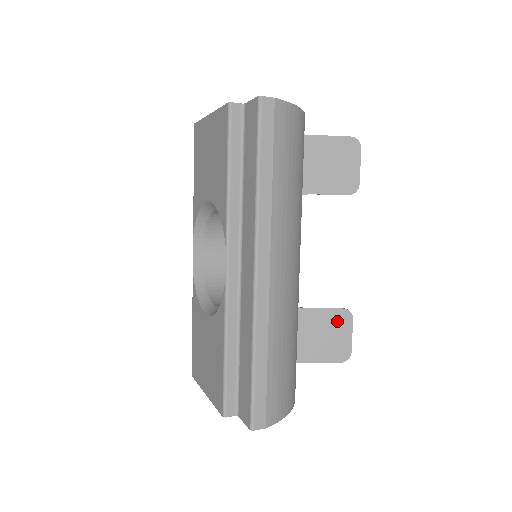
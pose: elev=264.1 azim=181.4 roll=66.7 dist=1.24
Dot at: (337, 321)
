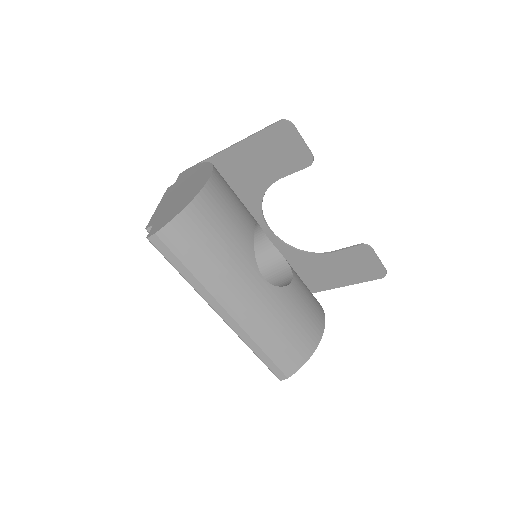
Dot at: (360, 254)
